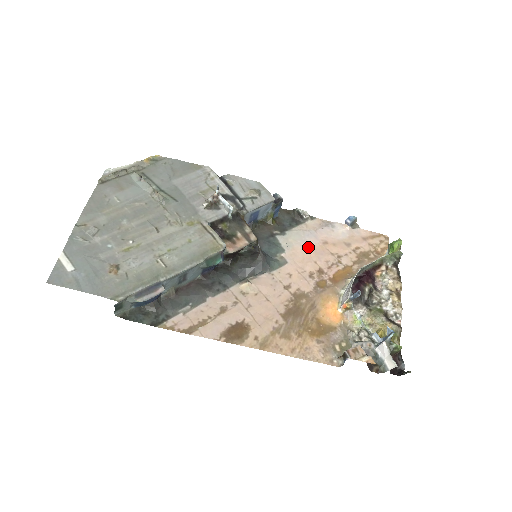
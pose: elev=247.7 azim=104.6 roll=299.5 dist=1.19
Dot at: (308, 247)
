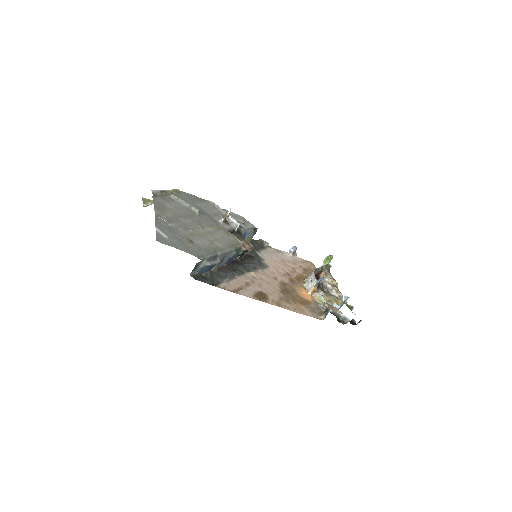
Dot at: (275, 261)
